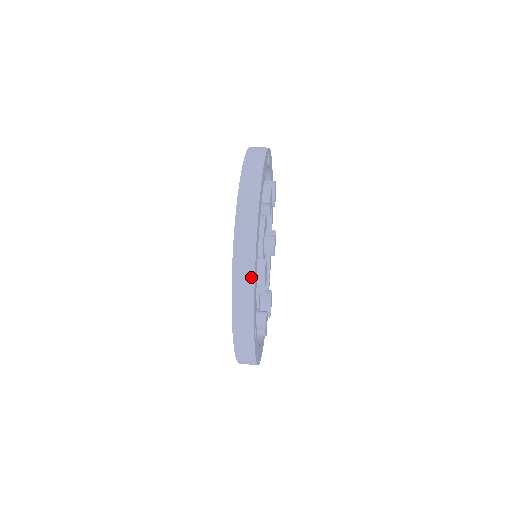
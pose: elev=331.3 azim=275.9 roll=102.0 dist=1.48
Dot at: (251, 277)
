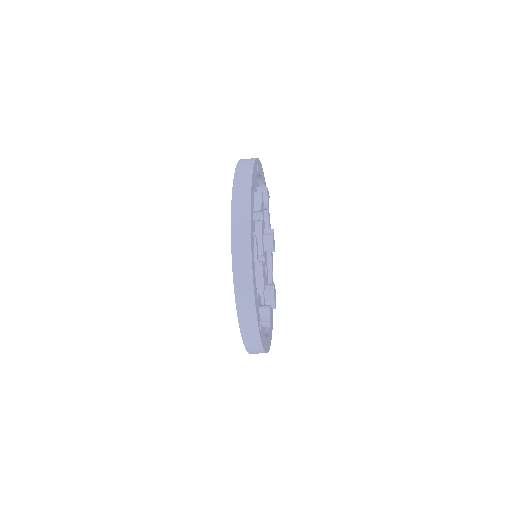
Dot at: (250, 279)
